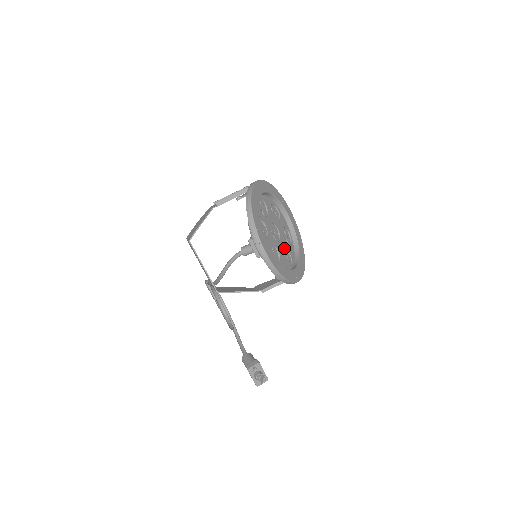
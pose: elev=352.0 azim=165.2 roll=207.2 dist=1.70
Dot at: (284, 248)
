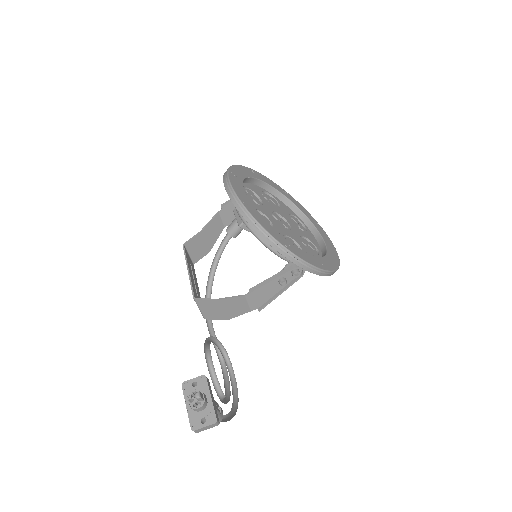
Dot at: (294, 243)
